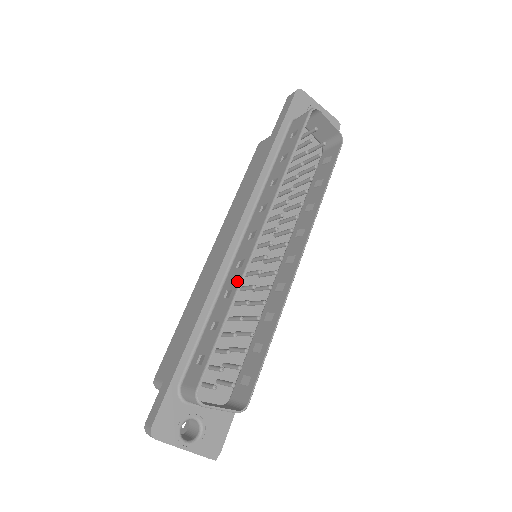
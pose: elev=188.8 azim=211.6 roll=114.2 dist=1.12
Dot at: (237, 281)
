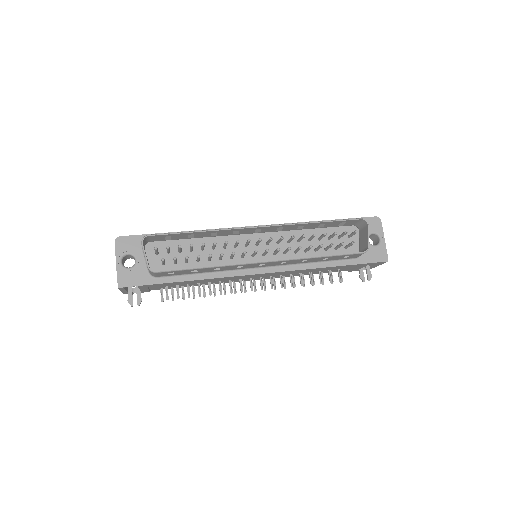
Dot at: (223, 229)
